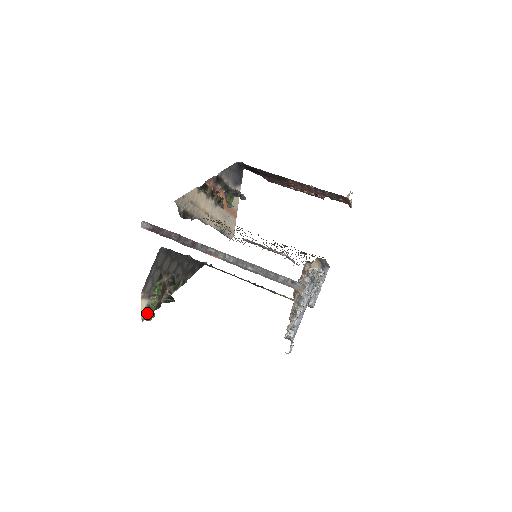
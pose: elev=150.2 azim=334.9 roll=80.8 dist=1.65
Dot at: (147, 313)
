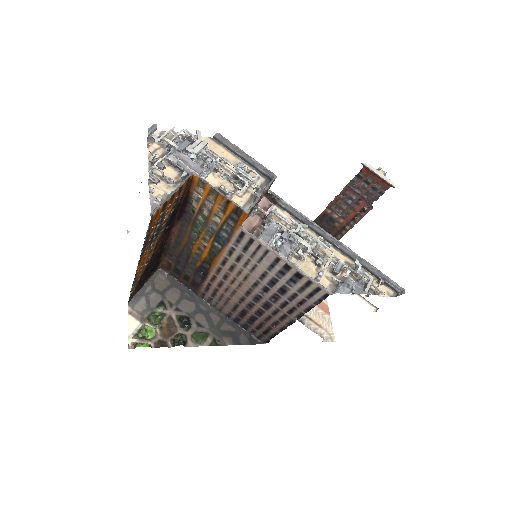
Dot at: (140, 342)
